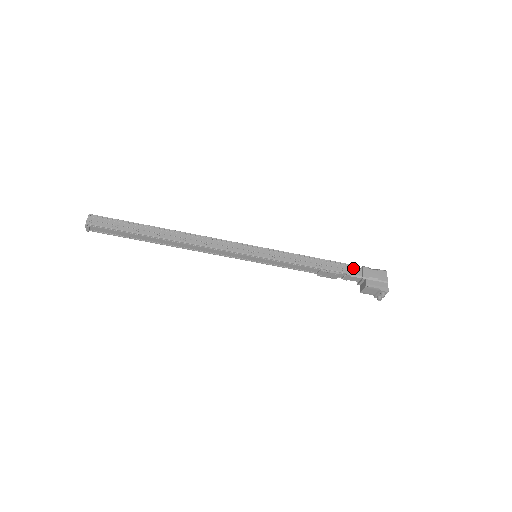
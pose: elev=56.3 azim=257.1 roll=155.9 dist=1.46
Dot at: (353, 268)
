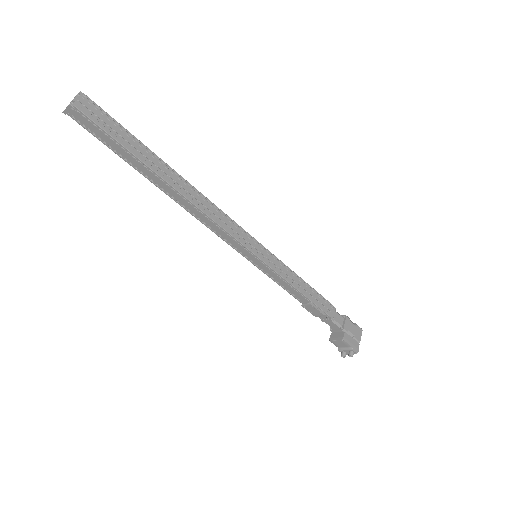
Dot at: (338, 314)
